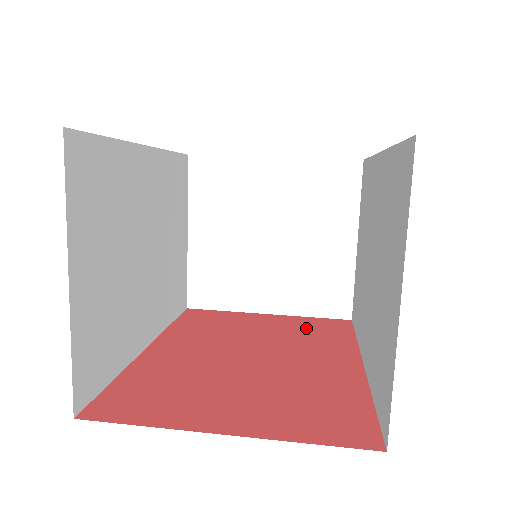
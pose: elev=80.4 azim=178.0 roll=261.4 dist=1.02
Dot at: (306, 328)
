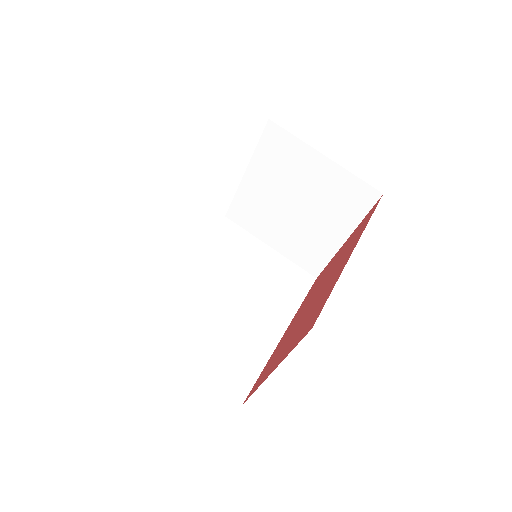
Dot at: (353, 236)
